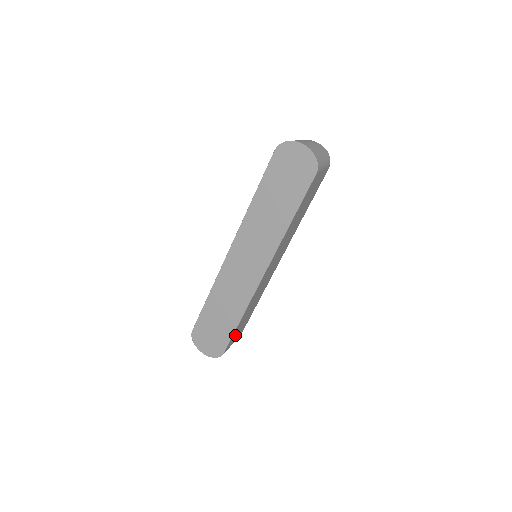
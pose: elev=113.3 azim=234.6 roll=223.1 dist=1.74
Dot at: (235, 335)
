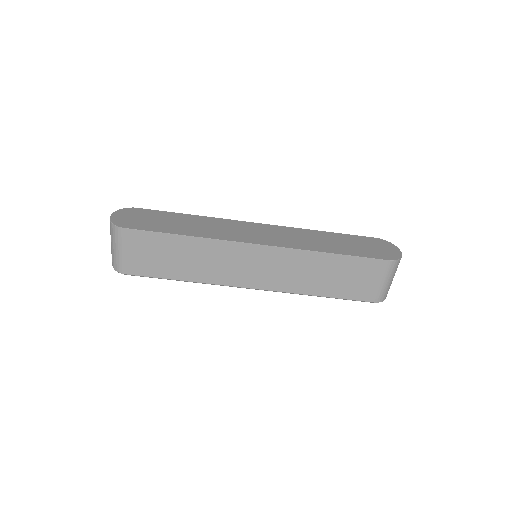
Dot at: (148, 246)
